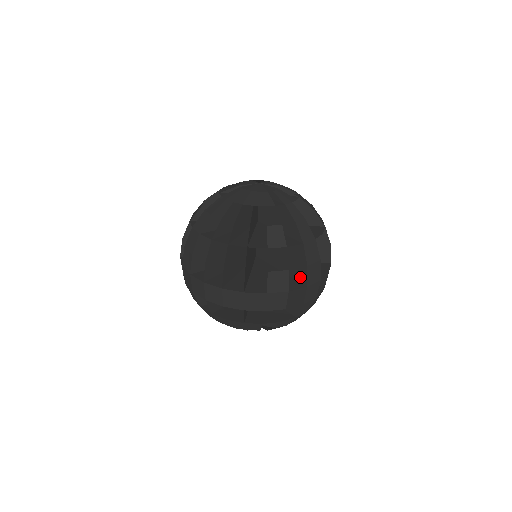
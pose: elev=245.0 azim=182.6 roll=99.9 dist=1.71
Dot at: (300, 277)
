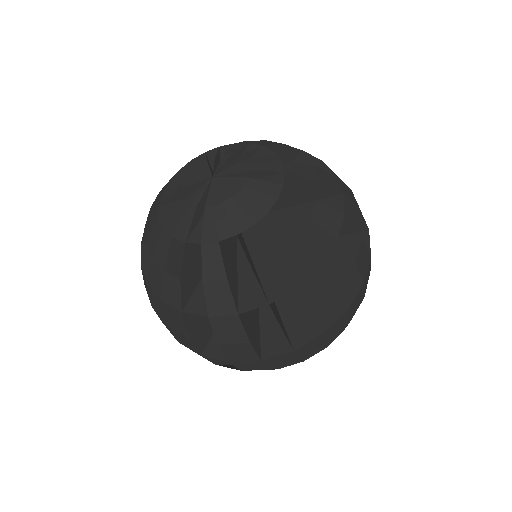
Dot at: (352, 228)
